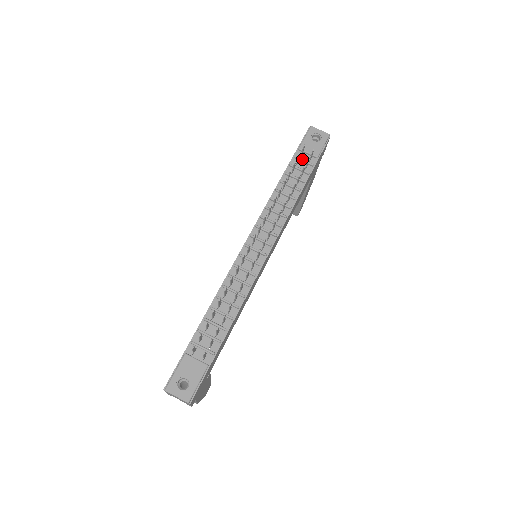
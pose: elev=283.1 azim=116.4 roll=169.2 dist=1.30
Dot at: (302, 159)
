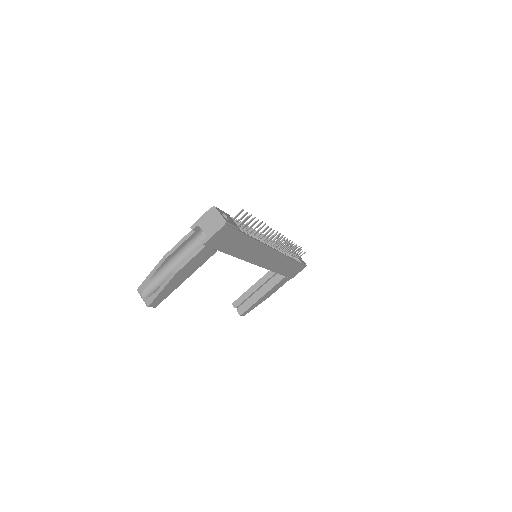
Dot at: occluded
